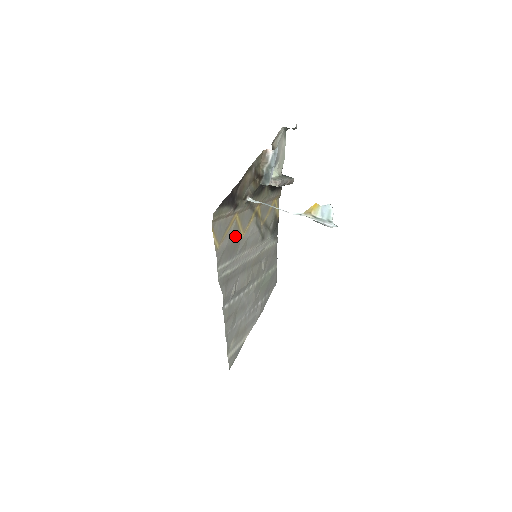
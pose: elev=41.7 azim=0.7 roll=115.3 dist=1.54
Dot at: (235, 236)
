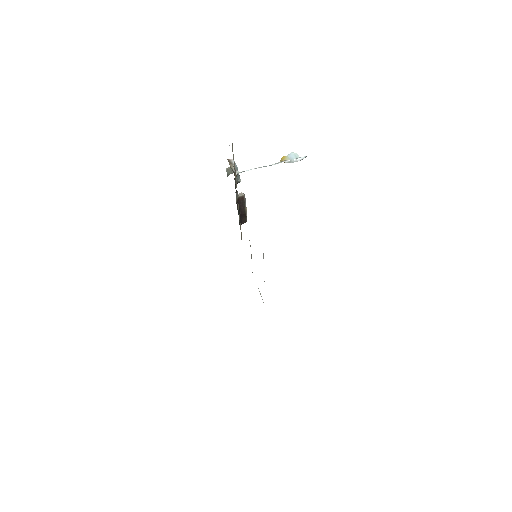
Dot at: occluded
